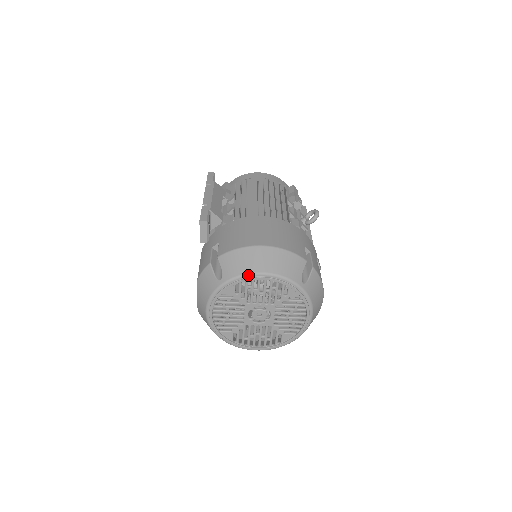
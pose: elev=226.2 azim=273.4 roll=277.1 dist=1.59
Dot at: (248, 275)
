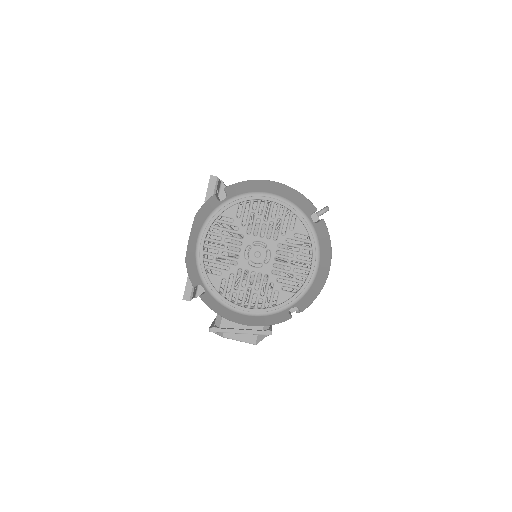
Dot at: (255, 193)
